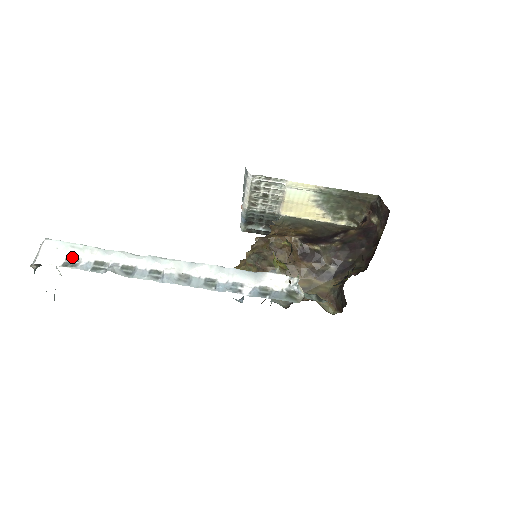
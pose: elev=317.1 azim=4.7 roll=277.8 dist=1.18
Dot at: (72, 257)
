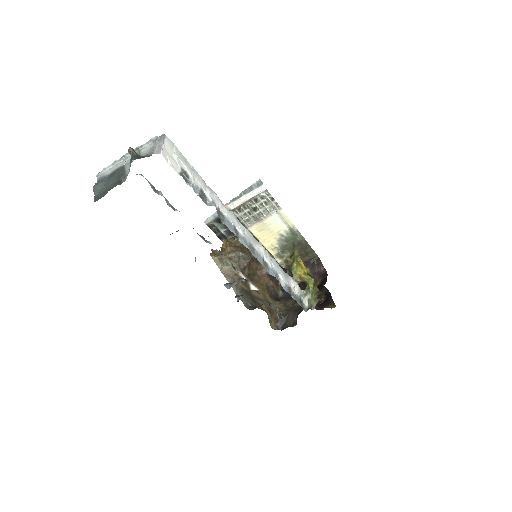
Dot at: (186, 171)
